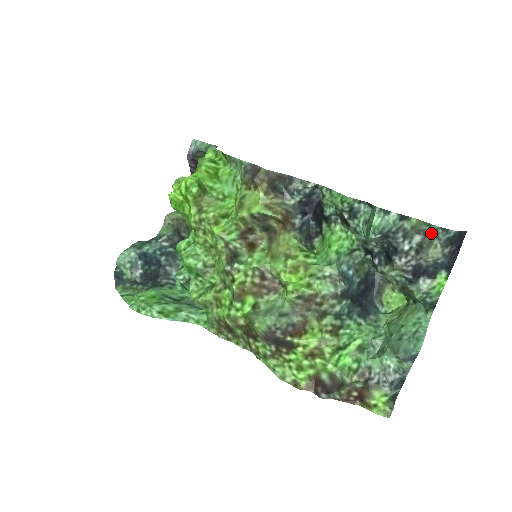
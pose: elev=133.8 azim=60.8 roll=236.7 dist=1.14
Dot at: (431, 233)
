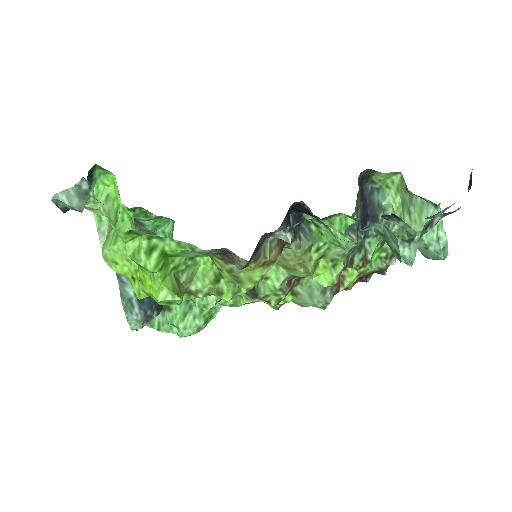
Dot at: occluded
